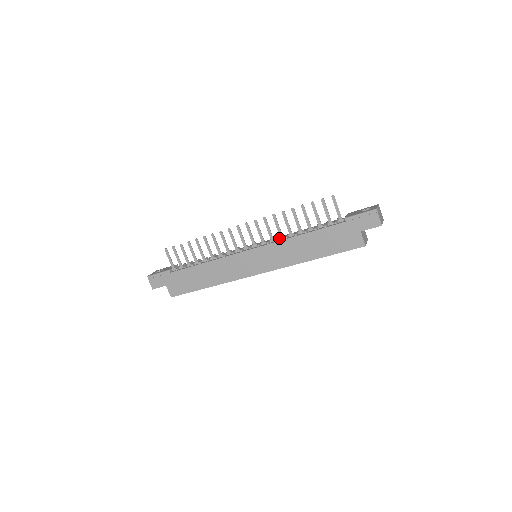
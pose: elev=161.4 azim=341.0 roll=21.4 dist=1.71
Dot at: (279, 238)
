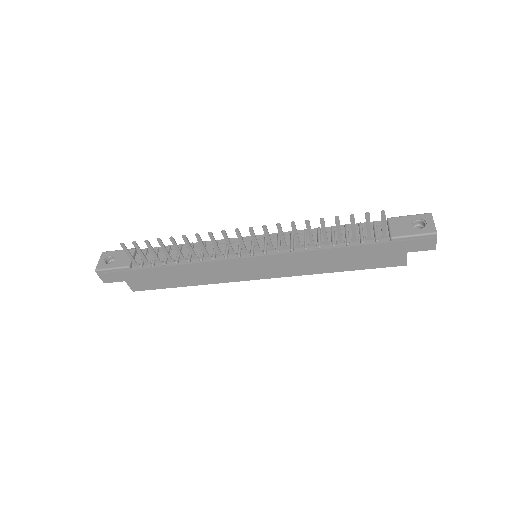
Dot at: (295, 246)
